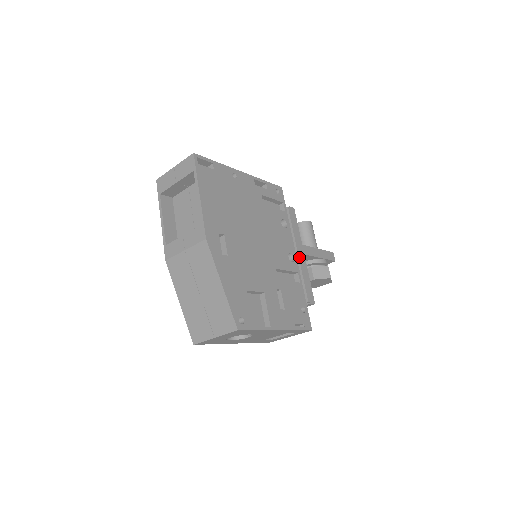
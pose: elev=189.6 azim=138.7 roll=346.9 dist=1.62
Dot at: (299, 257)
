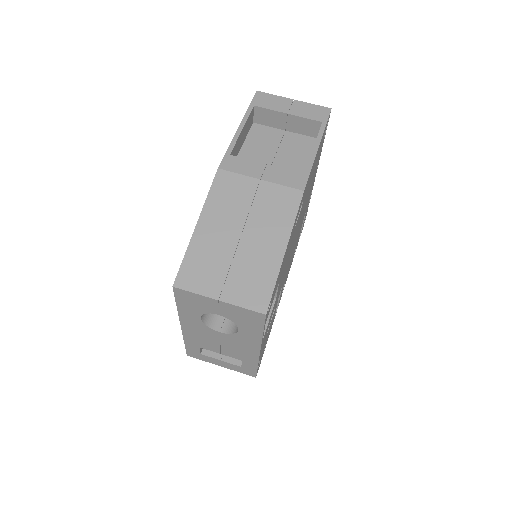
Dot at: occluded
